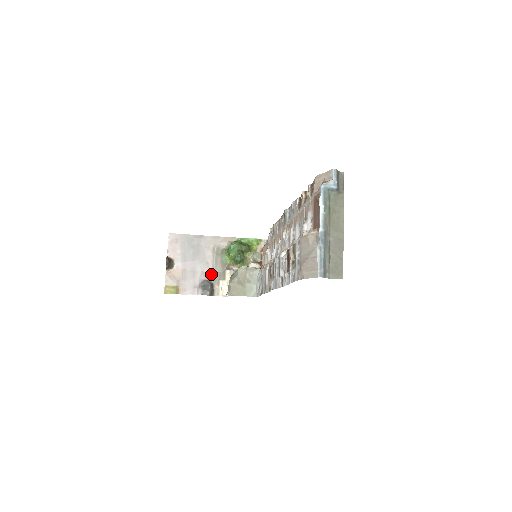
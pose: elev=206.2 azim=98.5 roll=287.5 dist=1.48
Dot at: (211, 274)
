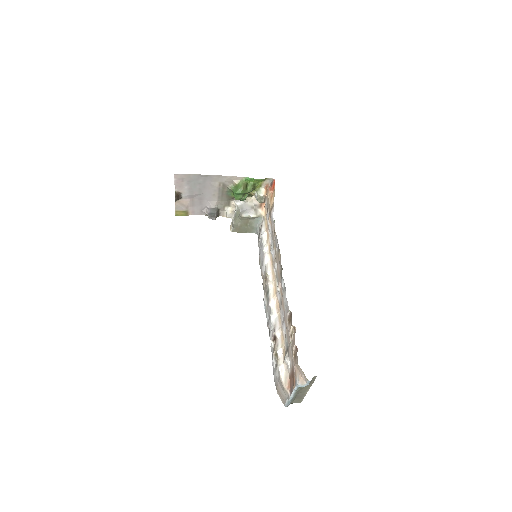
Dot at: (217, 202)
